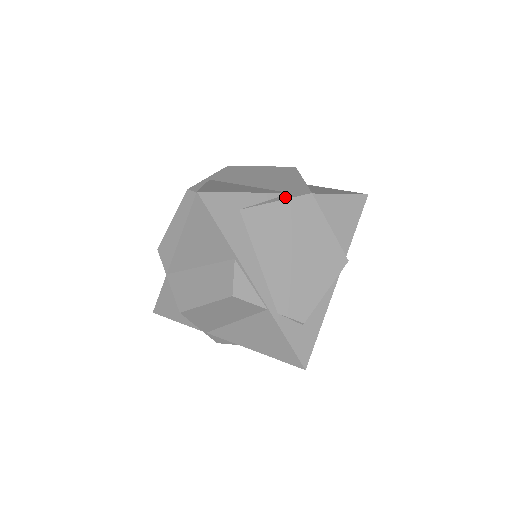
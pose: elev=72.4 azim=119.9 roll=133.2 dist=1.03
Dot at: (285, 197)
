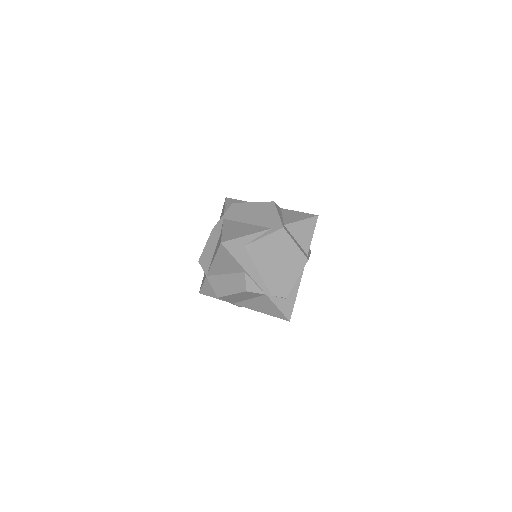
Dot at: (269, 233)
